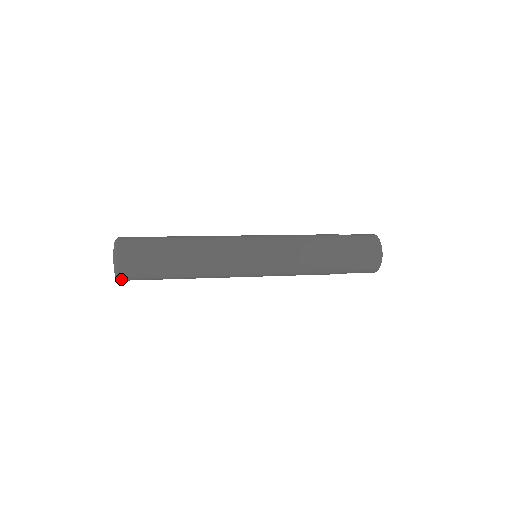
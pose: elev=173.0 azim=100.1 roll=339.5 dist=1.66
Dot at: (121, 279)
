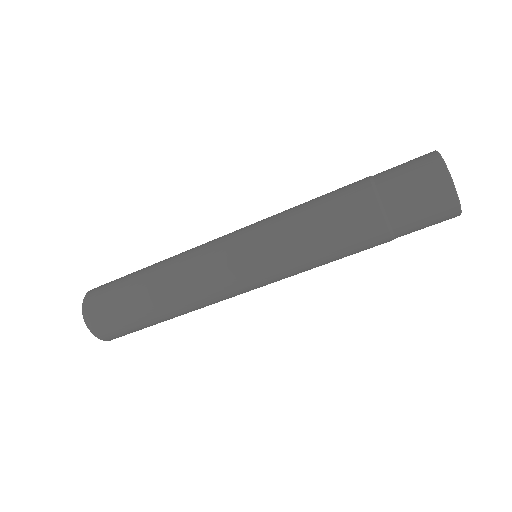
Dot at: (85, 311)
